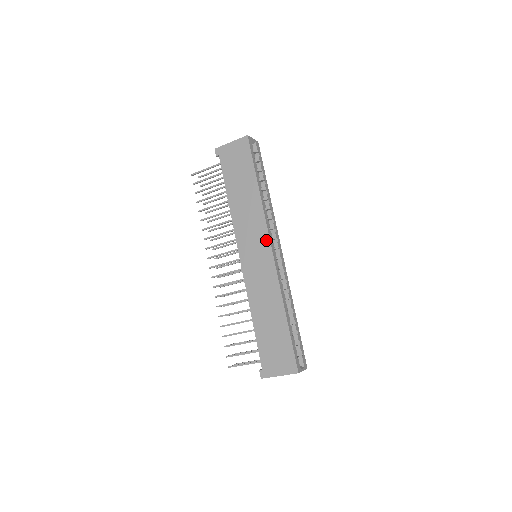
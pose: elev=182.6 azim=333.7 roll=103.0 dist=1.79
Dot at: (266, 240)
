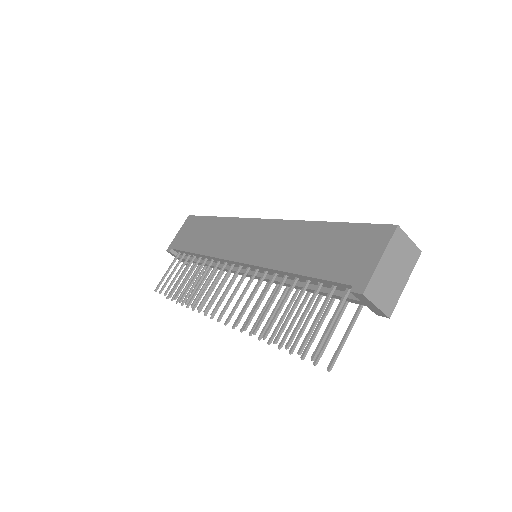
Dot at: (250, 222)
